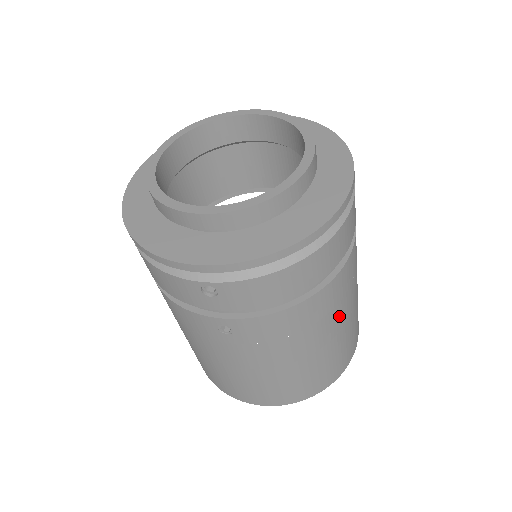
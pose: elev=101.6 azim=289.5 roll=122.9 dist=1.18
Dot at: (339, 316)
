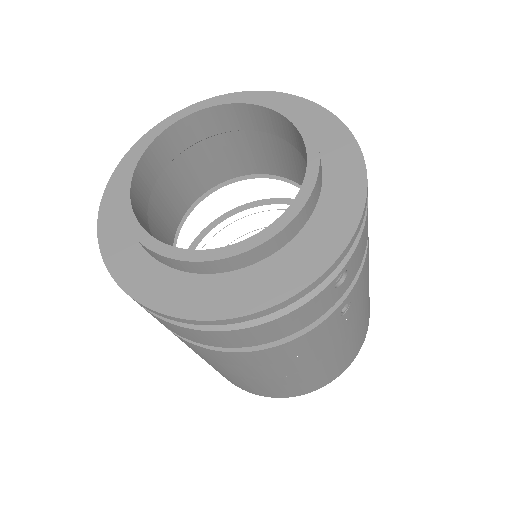
Dot at: occluded
